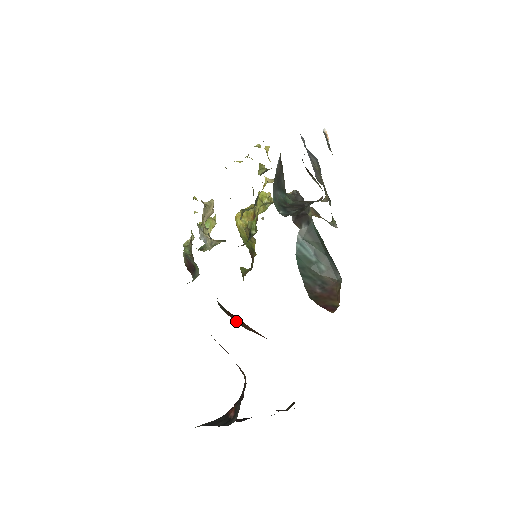
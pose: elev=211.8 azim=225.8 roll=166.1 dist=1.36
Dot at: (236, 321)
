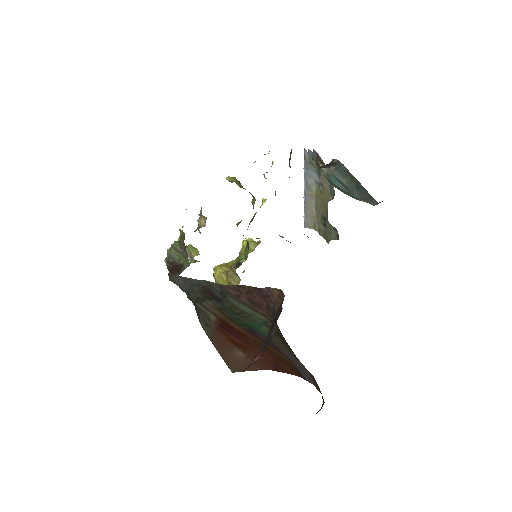
Dot at: (219, 350)
